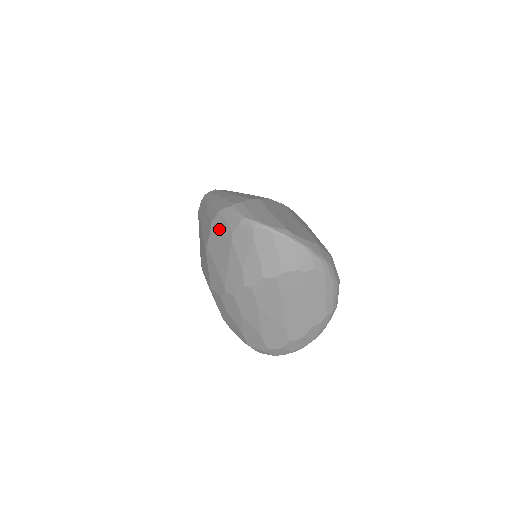
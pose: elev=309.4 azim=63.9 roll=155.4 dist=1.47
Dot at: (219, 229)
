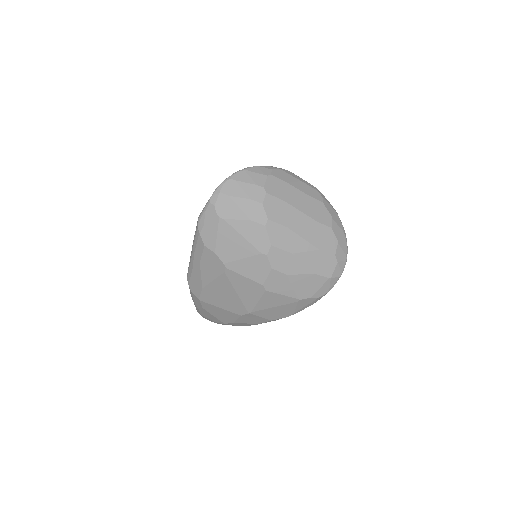
Dot at: (212, 235)
